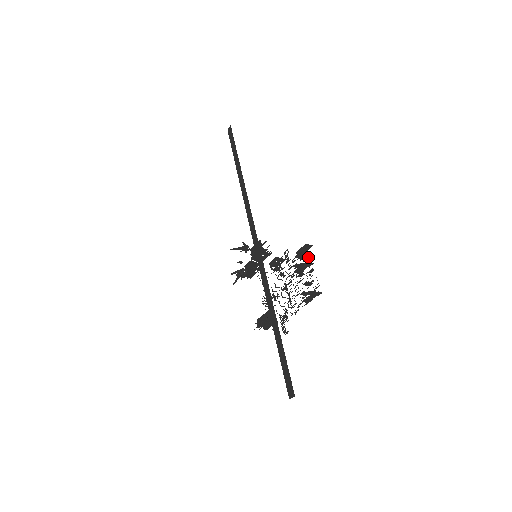
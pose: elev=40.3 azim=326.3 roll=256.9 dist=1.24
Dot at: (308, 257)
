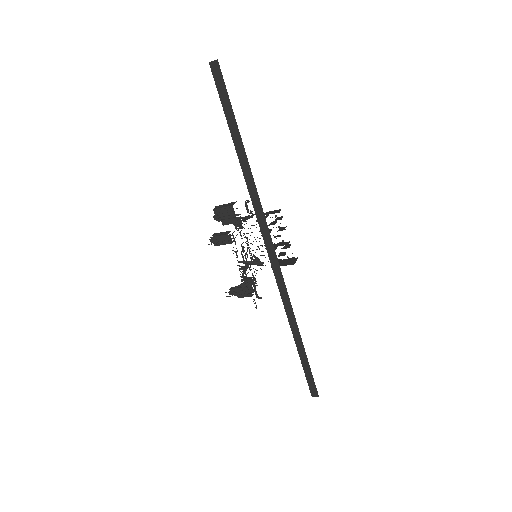
Dot at: occluded
